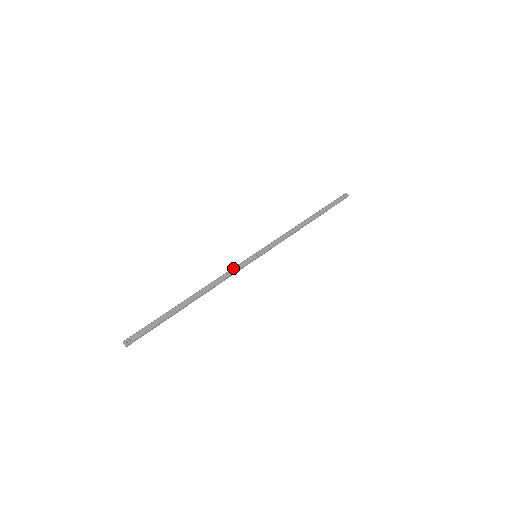
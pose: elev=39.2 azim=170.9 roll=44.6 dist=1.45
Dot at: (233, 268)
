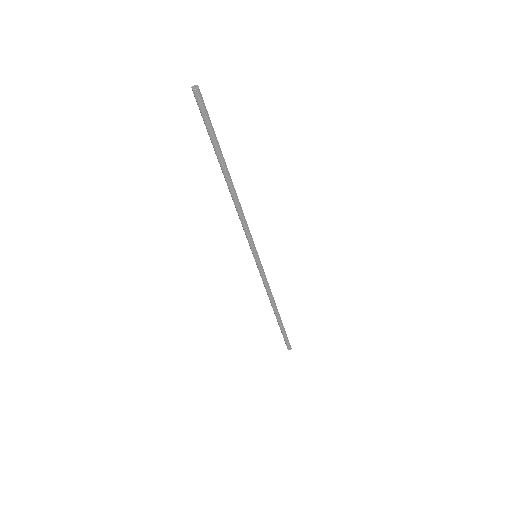
Dot at: occluded
